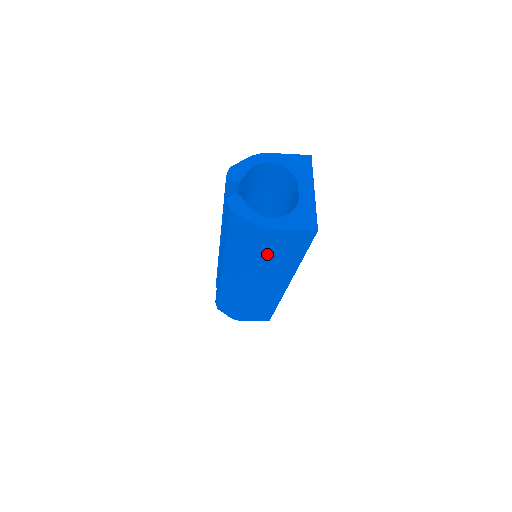
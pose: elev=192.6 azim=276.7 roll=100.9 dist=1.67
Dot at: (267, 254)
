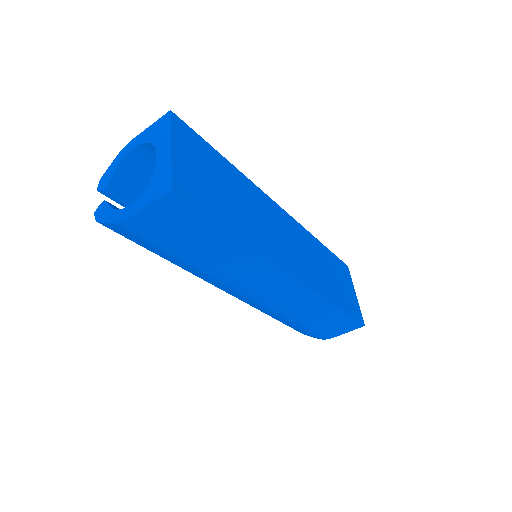
Dot at: (187, 248)
